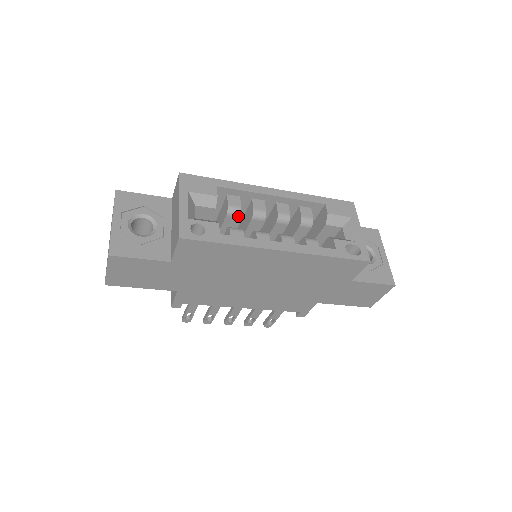
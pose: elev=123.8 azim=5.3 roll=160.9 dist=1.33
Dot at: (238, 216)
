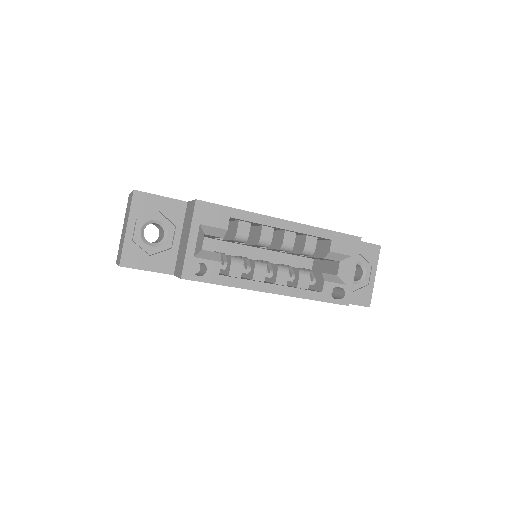
Dot at: (244, 242)
